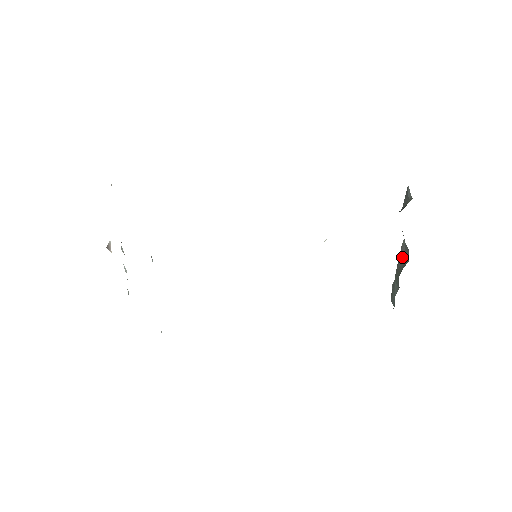
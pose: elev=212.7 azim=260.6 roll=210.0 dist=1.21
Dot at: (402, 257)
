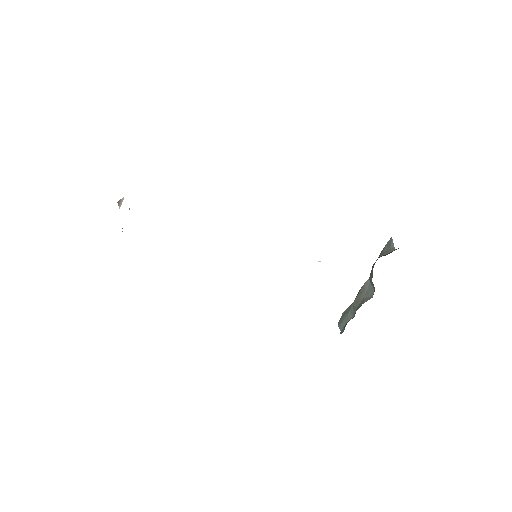
Dot at: (364, 292)
